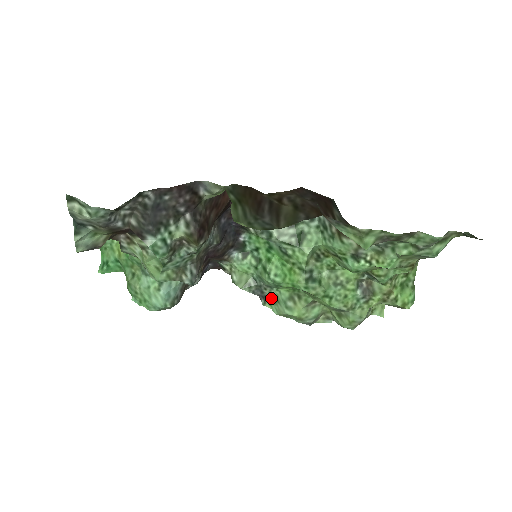
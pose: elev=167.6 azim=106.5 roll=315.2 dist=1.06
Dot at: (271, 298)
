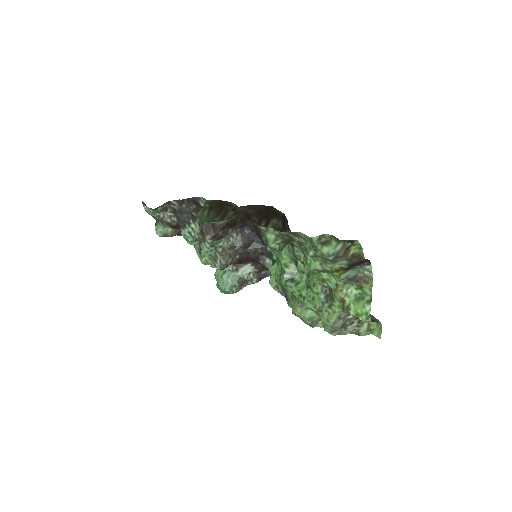
Dot at: (289, 299)
